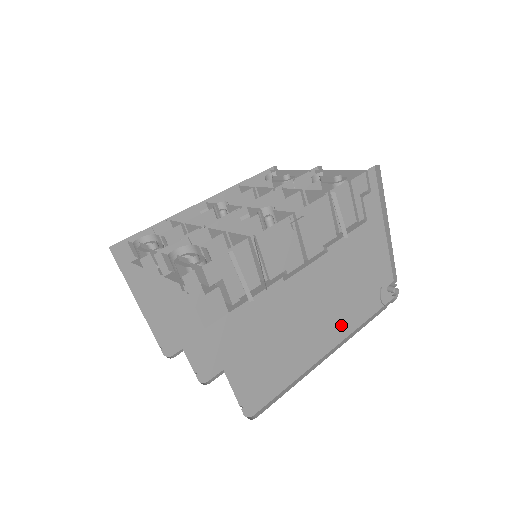
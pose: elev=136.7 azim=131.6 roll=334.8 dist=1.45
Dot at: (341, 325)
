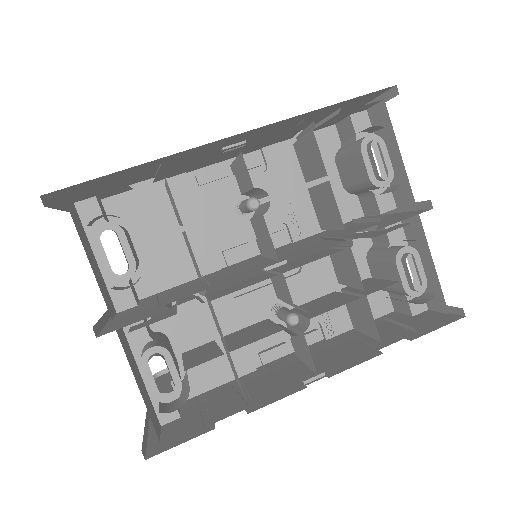
Dot at: occluded
